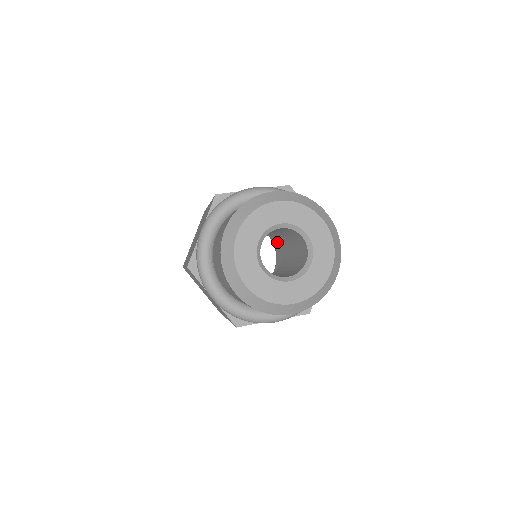
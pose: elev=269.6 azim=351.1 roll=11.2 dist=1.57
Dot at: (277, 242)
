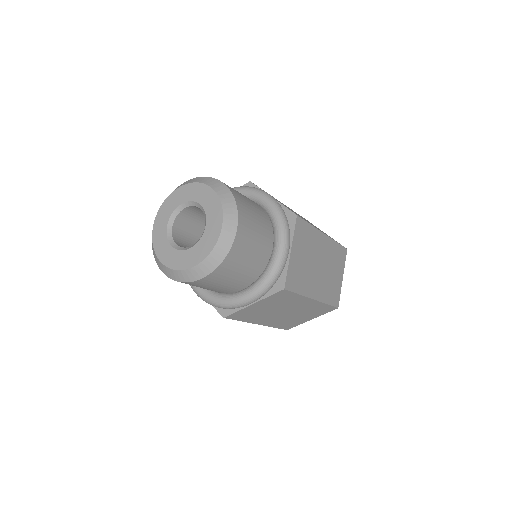
Dot at: occluded
